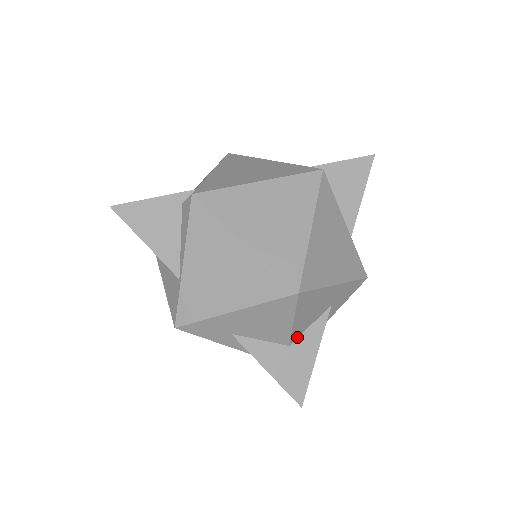
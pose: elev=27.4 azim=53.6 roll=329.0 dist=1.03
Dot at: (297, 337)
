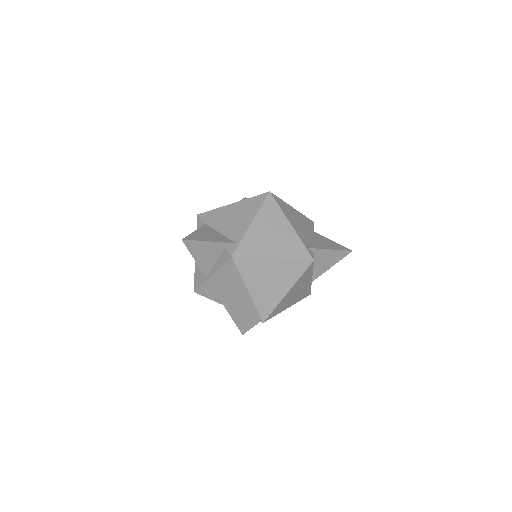
Dot at: occluded
